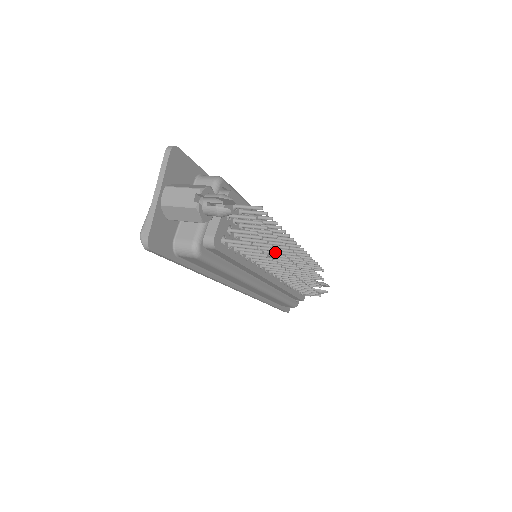
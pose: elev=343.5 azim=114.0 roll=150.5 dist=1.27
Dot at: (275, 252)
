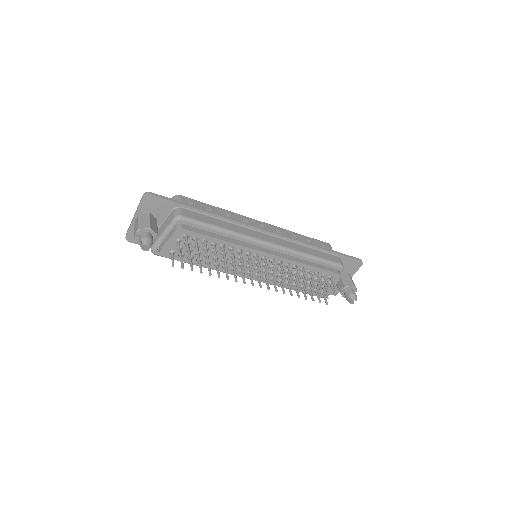
Dot at: (225, 269)
